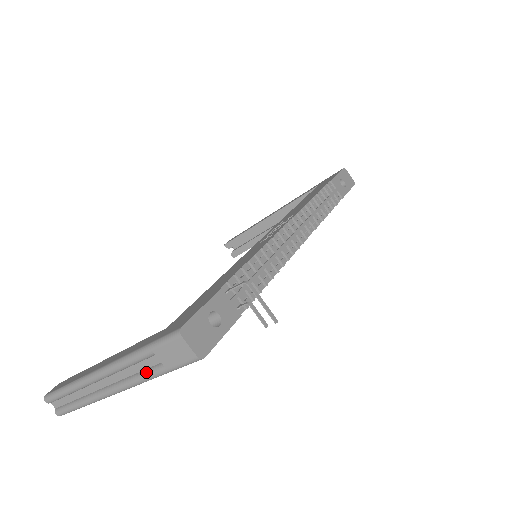
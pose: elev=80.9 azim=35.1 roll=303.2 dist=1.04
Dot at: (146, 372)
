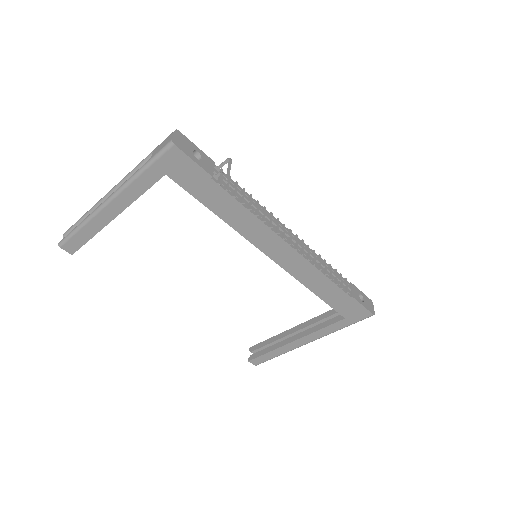
Dot at: (138, 170)
